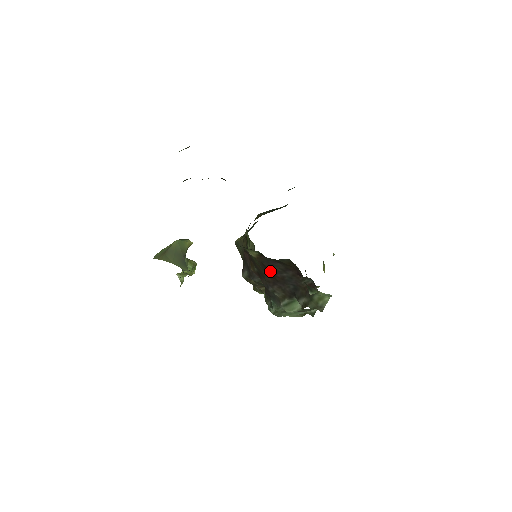
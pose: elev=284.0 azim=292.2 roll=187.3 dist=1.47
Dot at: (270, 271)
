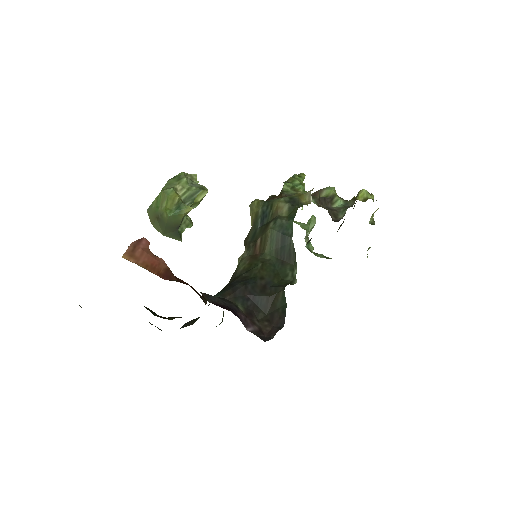
Dot at: occluded
